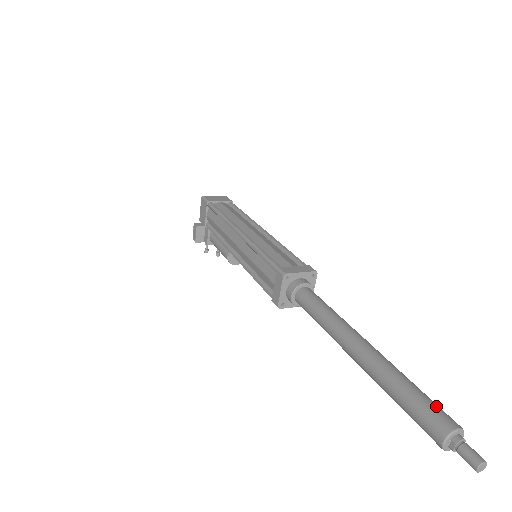
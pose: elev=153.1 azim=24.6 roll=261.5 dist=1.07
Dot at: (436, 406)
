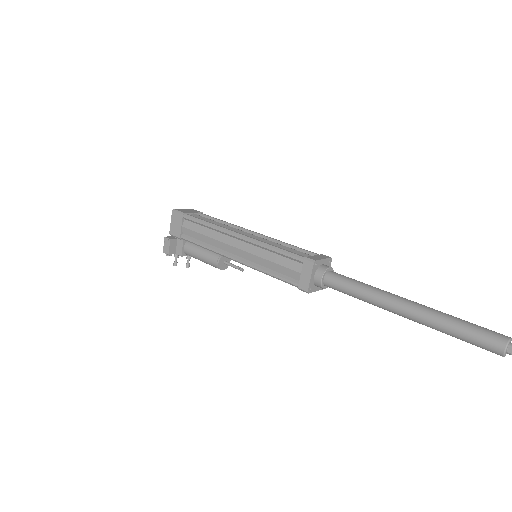
Dot at: (487, 329)
